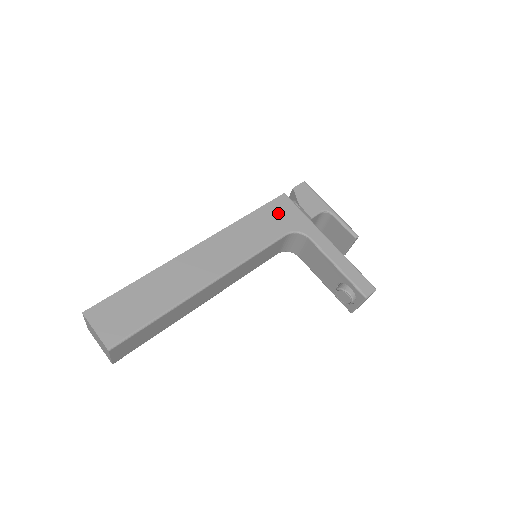
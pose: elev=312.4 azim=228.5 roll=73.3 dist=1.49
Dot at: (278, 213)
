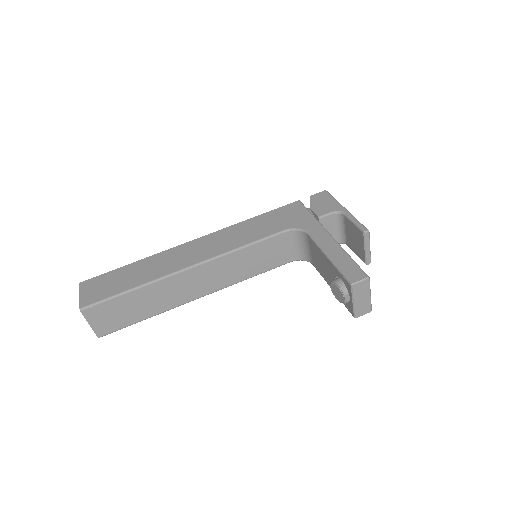
Dot at: (284, 215)
